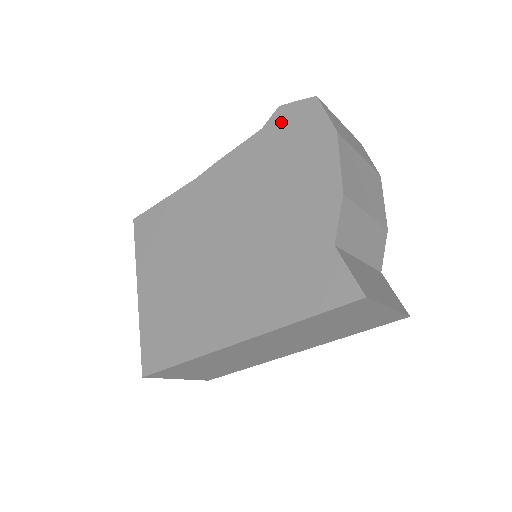
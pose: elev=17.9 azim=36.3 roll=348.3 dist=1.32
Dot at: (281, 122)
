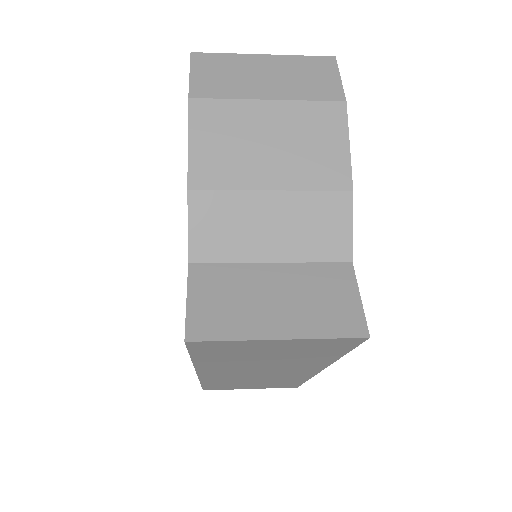
Dot at: occluded
